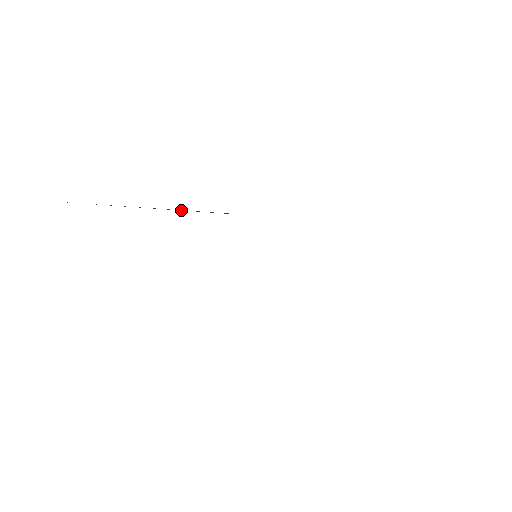
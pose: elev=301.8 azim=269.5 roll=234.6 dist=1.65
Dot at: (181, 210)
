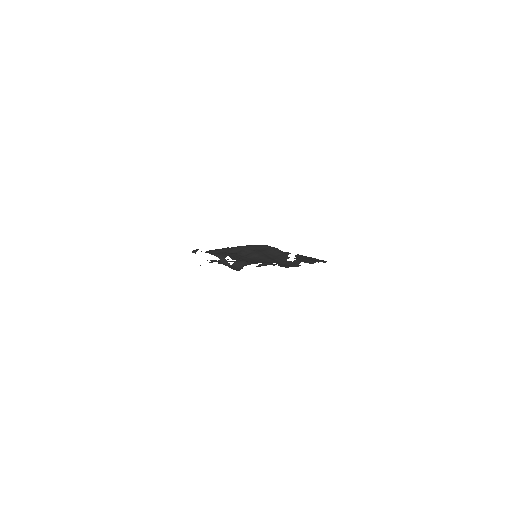
Dot at: occluded
